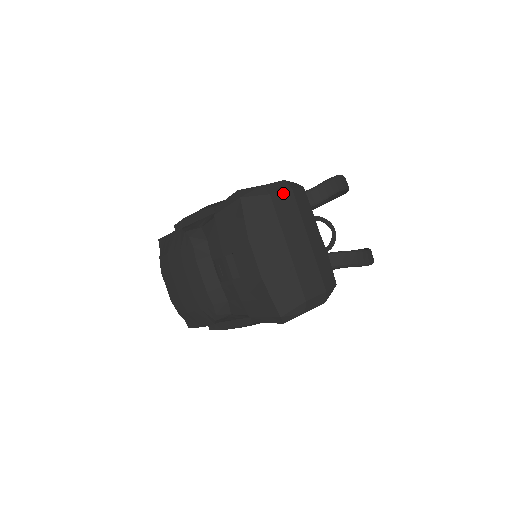
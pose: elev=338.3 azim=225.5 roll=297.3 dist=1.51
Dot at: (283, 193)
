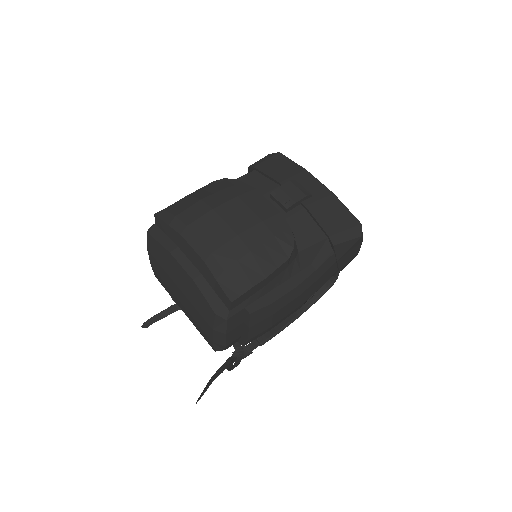
Dot at: occluded
